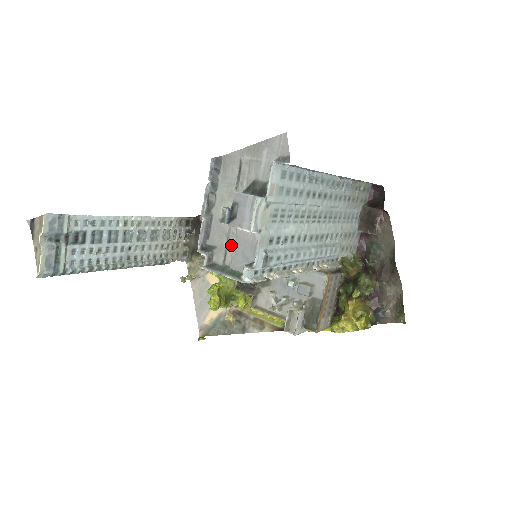
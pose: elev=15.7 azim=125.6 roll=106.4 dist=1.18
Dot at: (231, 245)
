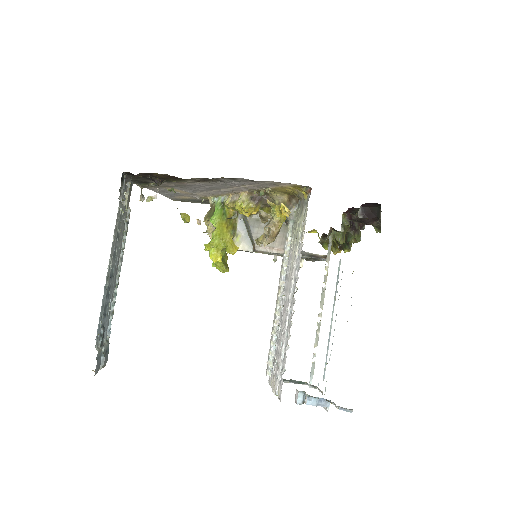
Dot at: occluded
